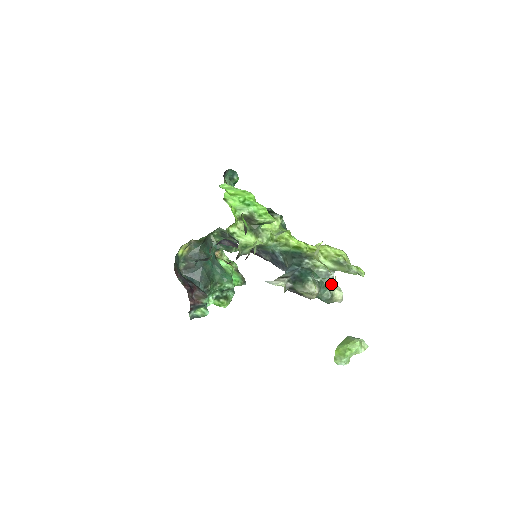
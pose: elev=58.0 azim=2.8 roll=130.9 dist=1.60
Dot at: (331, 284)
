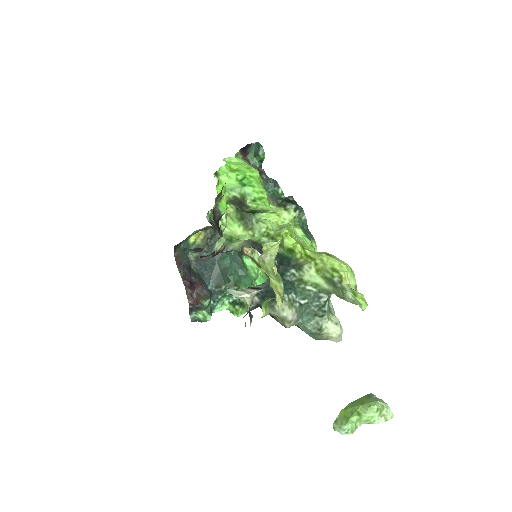
Dot at: (321, 312)
